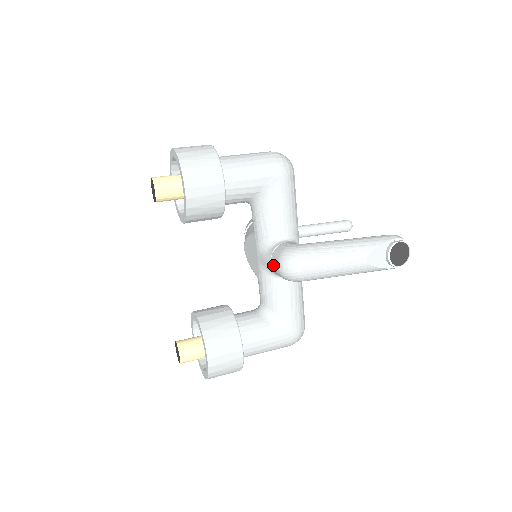
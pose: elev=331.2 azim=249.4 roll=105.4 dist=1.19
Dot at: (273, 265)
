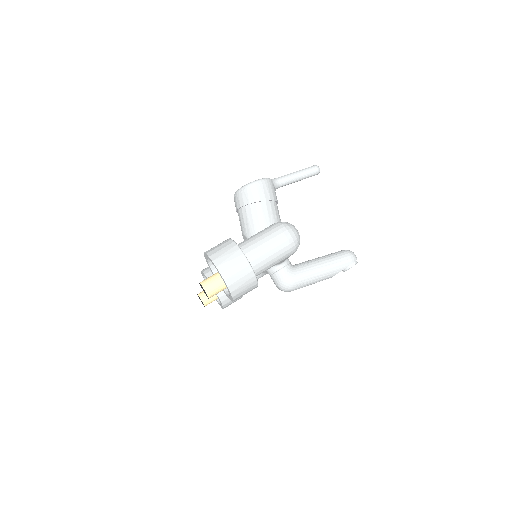
Dot at: occluded
